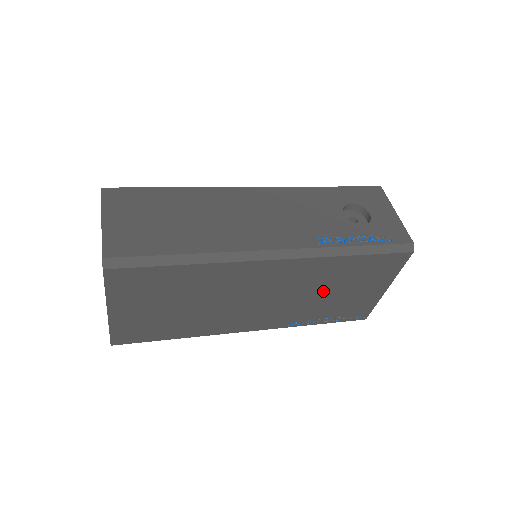
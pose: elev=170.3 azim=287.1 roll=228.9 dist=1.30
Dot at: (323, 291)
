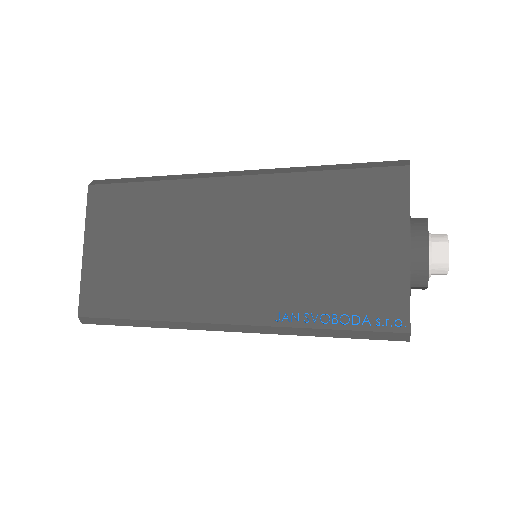
Dot at: (305, 241)
